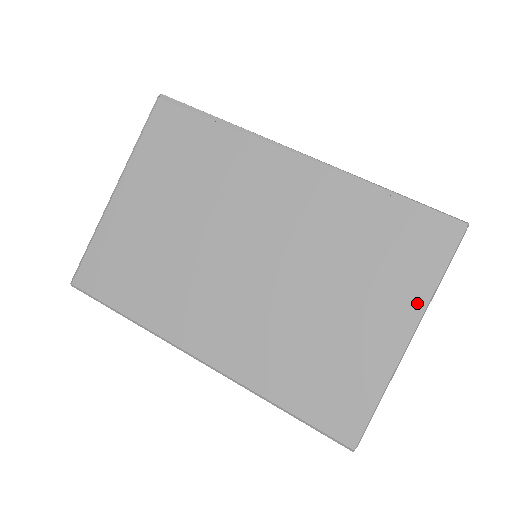
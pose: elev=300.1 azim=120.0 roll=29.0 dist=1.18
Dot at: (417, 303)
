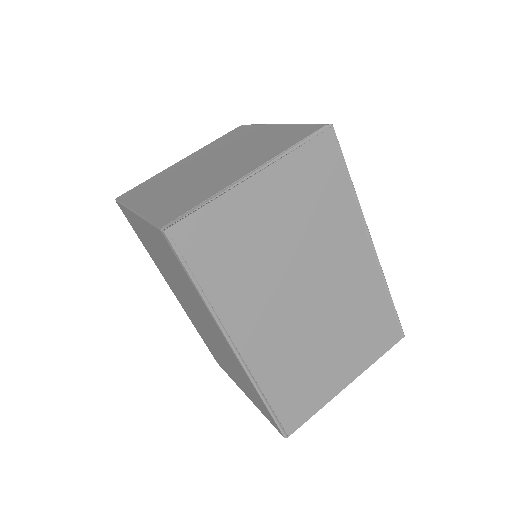
Dot at: (253, 402)
